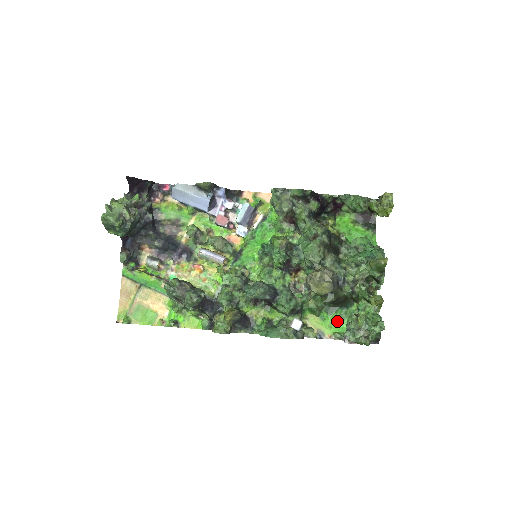
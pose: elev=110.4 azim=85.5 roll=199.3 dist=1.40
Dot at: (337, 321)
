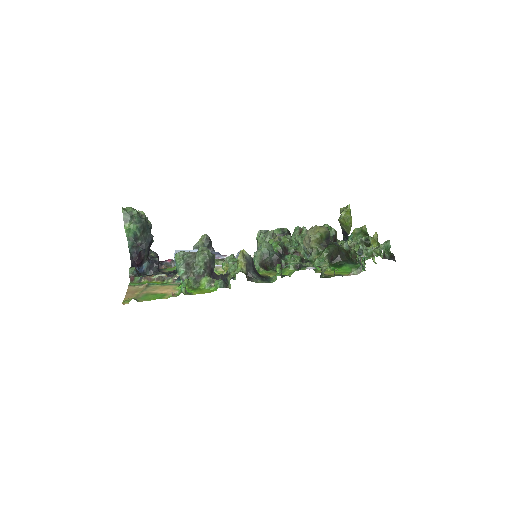
Dot at: (349, 270)
